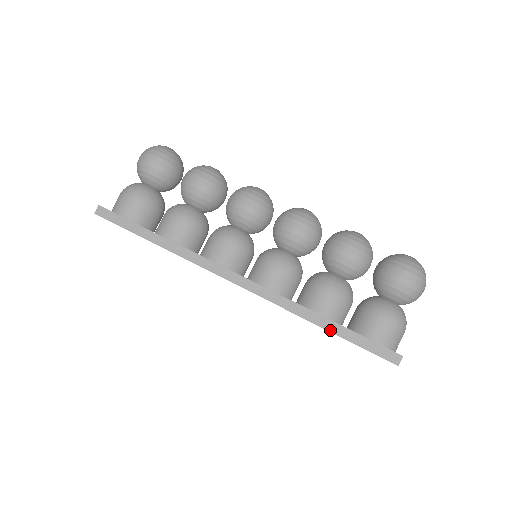
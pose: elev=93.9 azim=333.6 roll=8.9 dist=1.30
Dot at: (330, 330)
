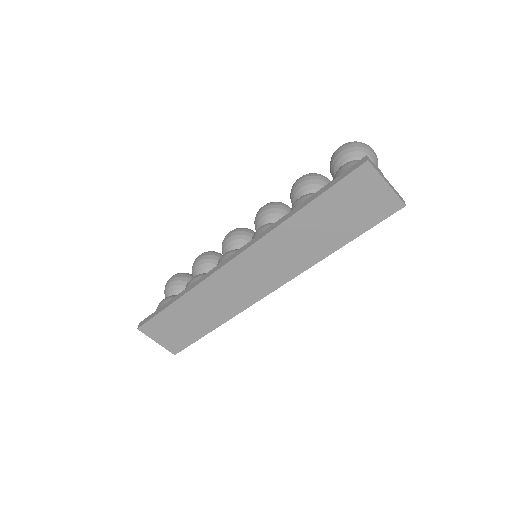
Dot at: (307, 203)
